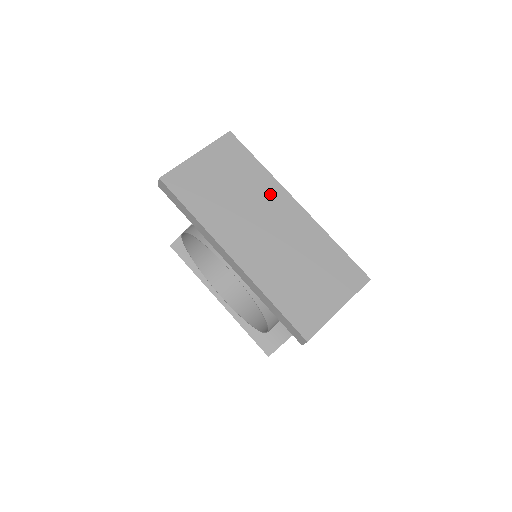
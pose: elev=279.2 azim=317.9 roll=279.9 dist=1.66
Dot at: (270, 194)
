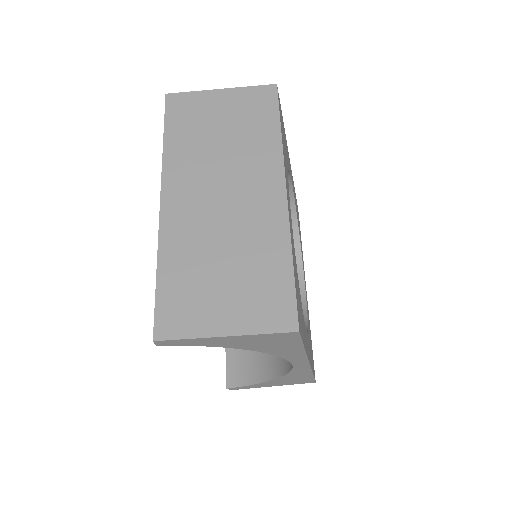
Dot at: (262, 164)
